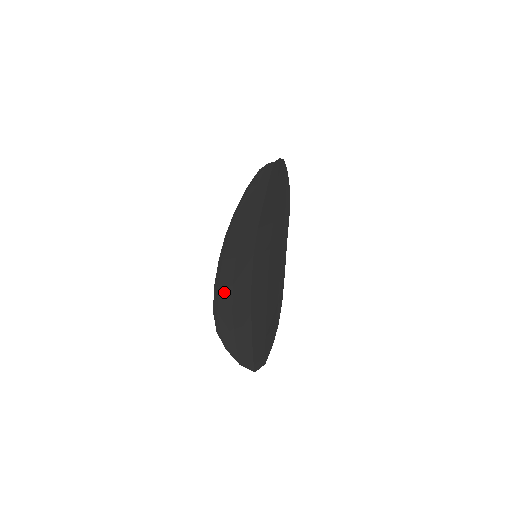
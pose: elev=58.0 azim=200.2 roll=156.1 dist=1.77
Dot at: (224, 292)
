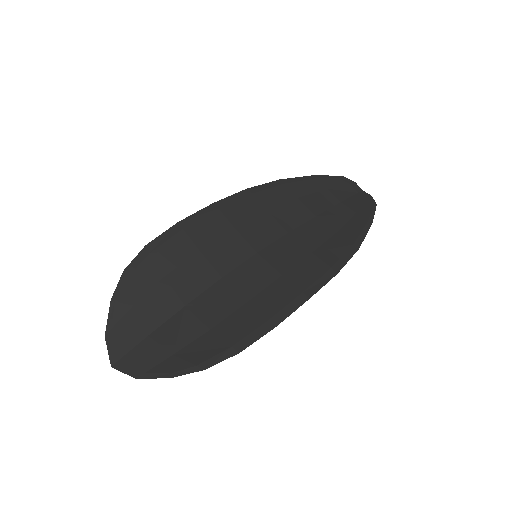
Dot at: (182, 243)
